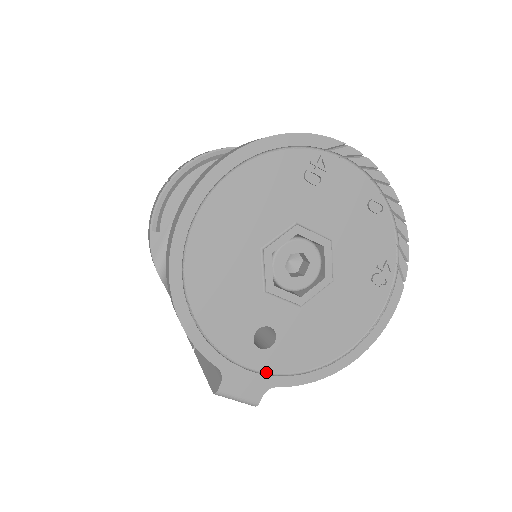
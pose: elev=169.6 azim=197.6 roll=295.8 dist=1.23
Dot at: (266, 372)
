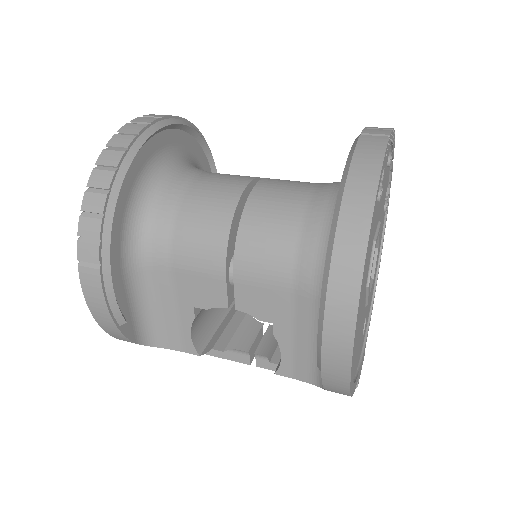
Dot at: (364, 340)
